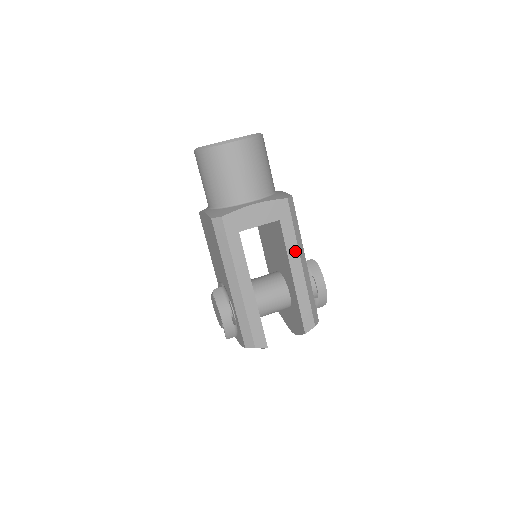
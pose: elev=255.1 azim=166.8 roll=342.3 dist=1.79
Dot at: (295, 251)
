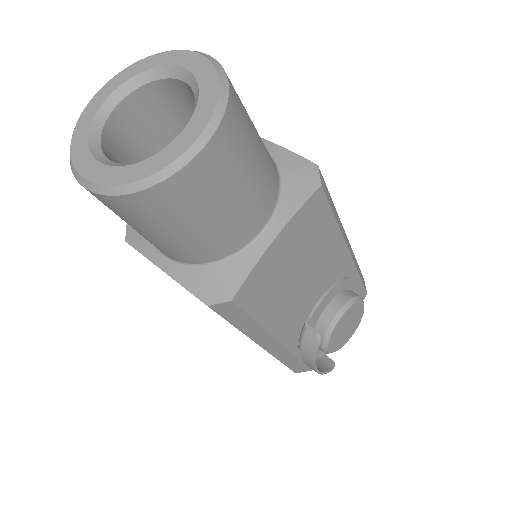
Dot at: occluded
